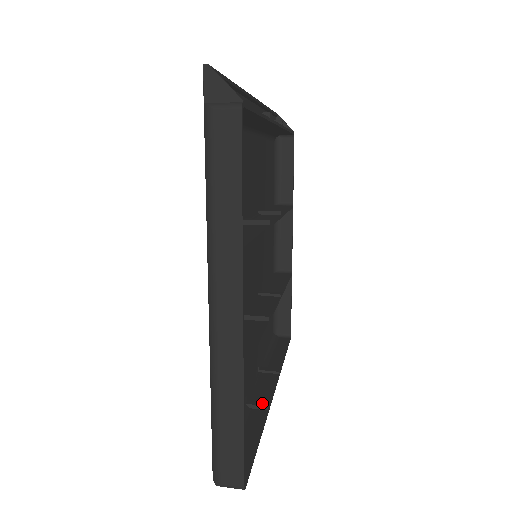
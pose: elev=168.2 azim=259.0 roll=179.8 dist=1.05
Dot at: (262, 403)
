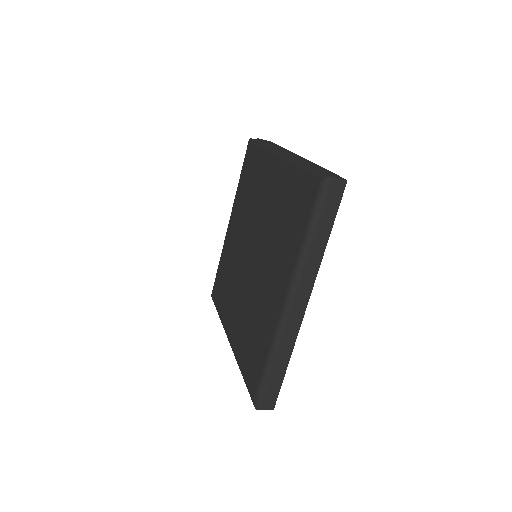
Dot at: occluded
